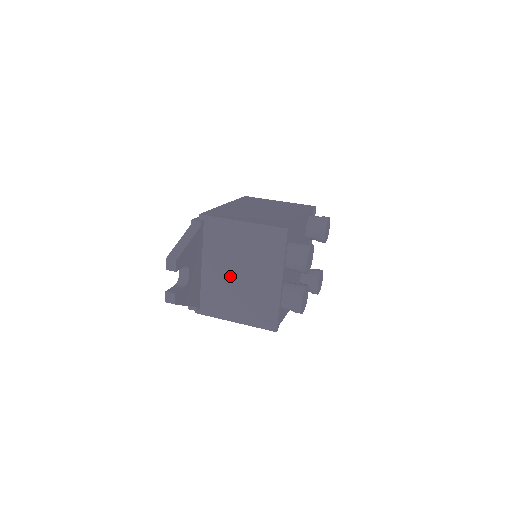
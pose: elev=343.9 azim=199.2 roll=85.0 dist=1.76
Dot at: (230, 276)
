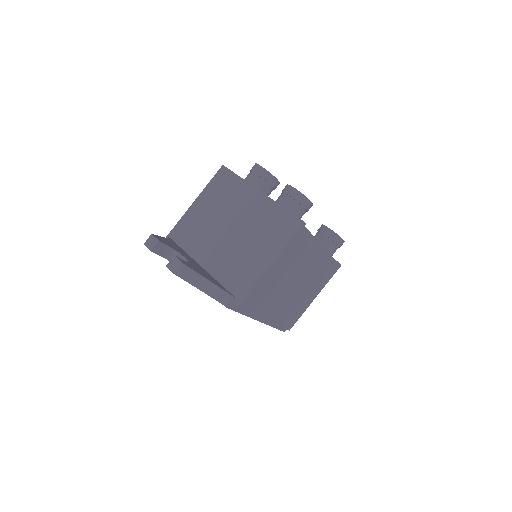
Dot at: (226, 241)
